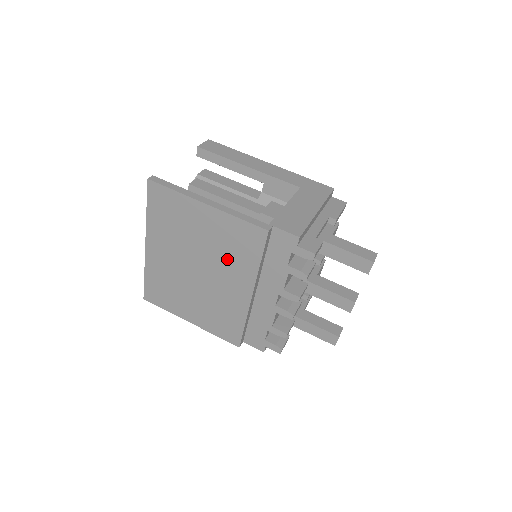
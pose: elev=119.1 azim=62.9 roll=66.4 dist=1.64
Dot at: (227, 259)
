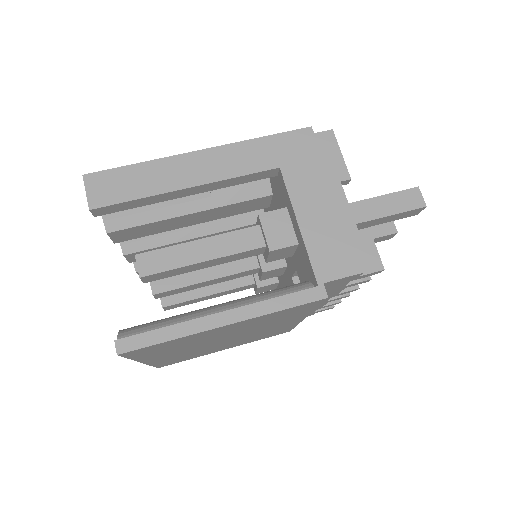
Dot at: (267, 324)
